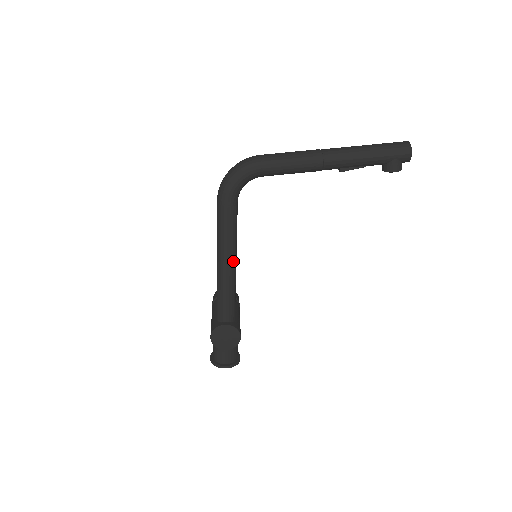
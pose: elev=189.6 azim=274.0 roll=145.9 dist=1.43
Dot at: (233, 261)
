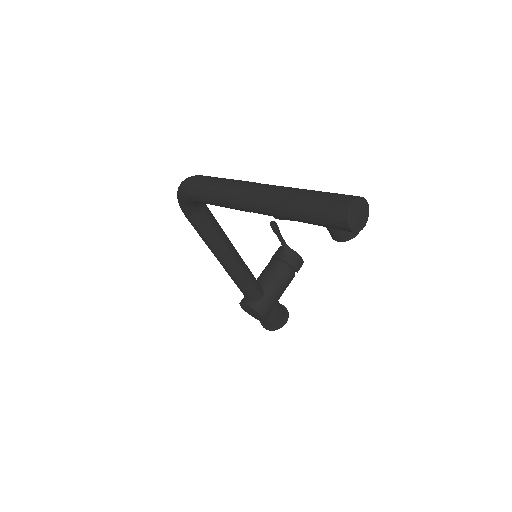
Dot at: (227, 261)
